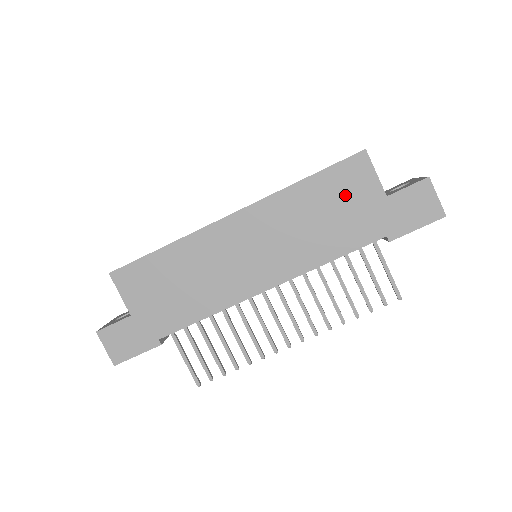
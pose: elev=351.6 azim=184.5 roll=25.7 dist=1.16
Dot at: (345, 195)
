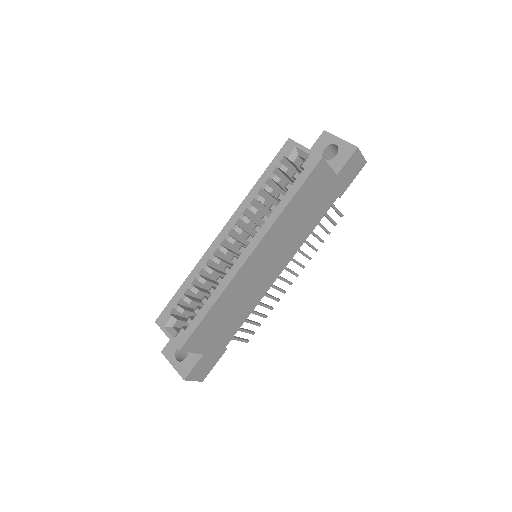
Dot at: (314, 192)
